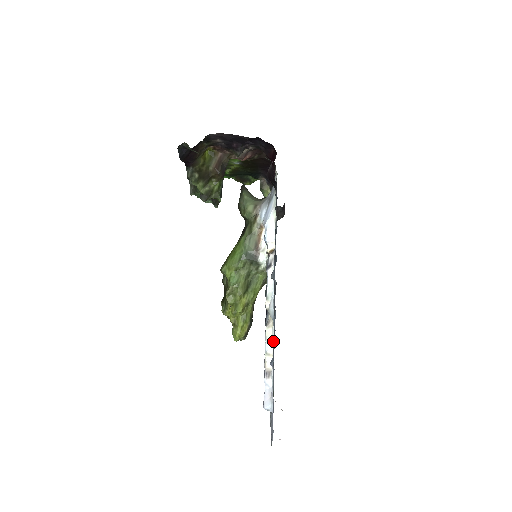
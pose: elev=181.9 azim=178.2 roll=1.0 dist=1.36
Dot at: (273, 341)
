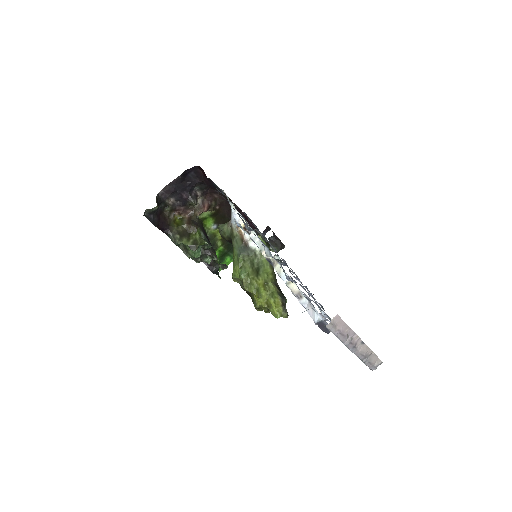
Dot at: occluded
